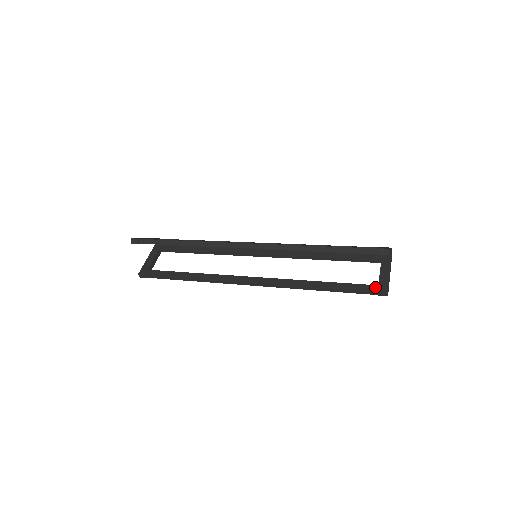
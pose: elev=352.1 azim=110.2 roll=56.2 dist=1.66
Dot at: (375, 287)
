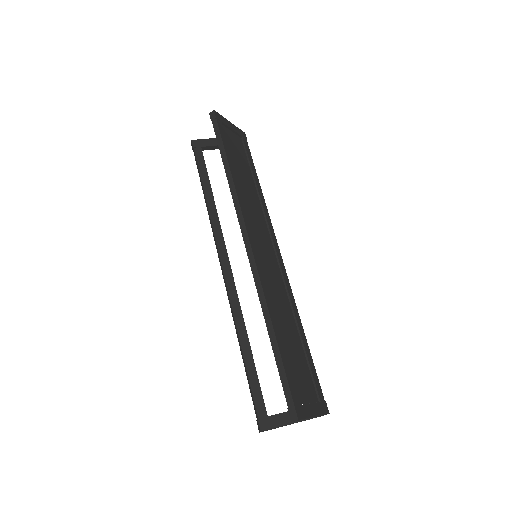
Dot at: (264, 413)
